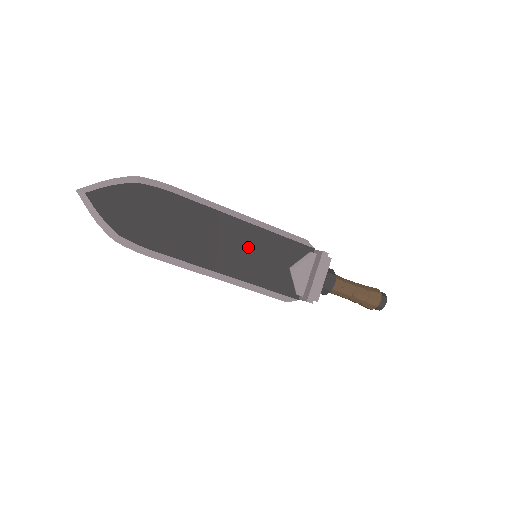
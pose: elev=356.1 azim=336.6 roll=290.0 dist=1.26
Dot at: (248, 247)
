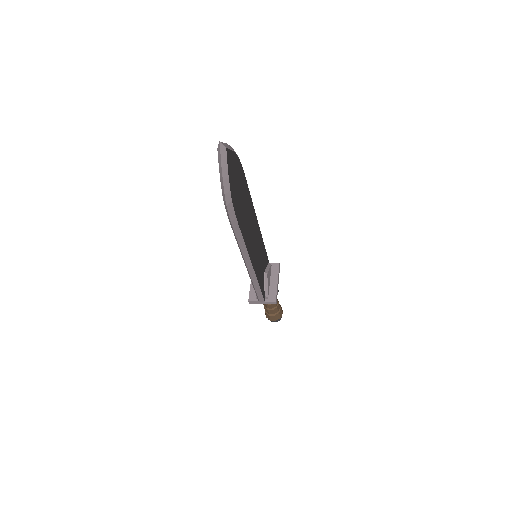
Dot at: (258, 246)
